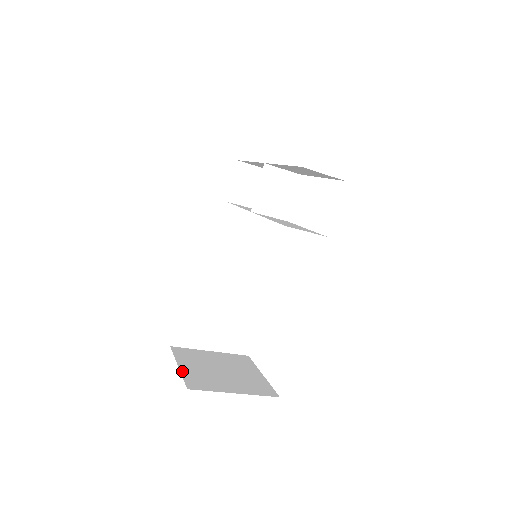
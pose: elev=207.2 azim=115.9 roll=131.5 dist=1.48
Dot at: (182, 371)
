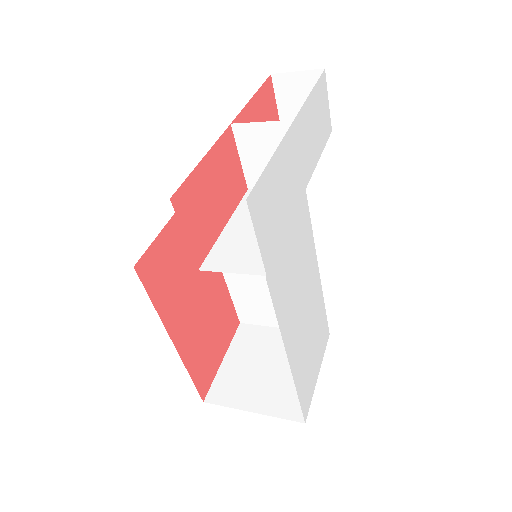
Dot at: (220, 370)
